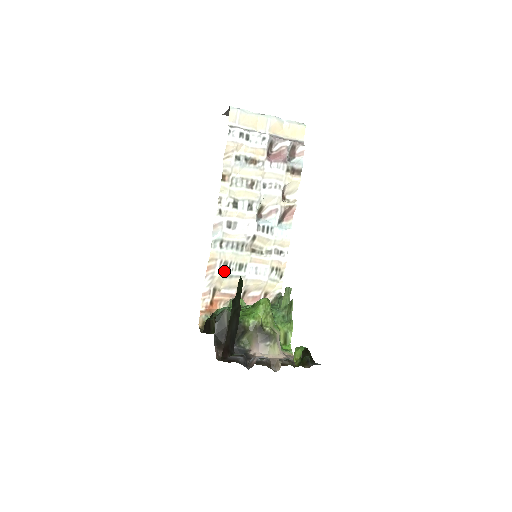
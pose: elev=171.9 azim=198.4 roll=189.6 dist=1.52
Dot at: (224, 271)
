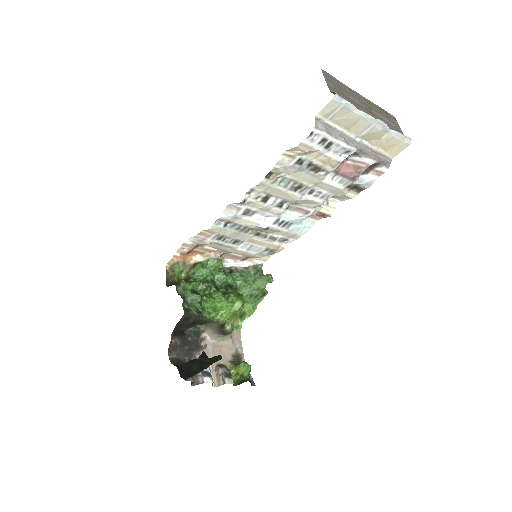
Dot at: (216, 241)
